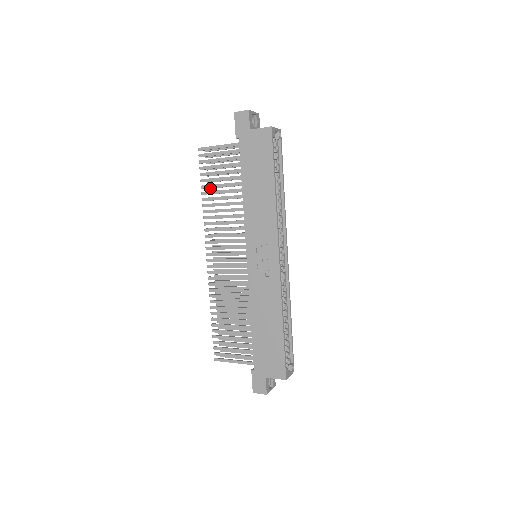
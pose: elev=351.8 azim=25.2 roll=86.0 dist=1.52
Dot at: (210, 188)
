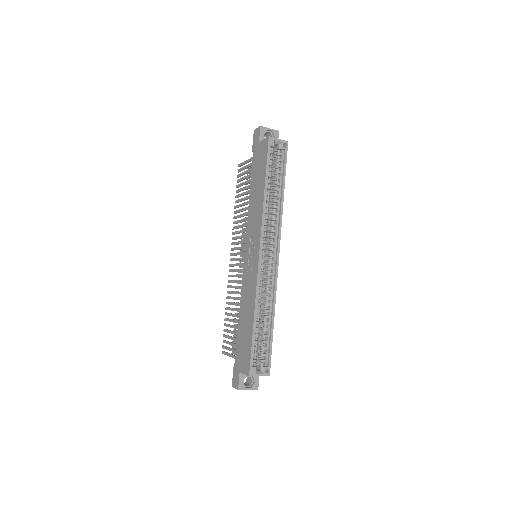
Dot at: occluded
